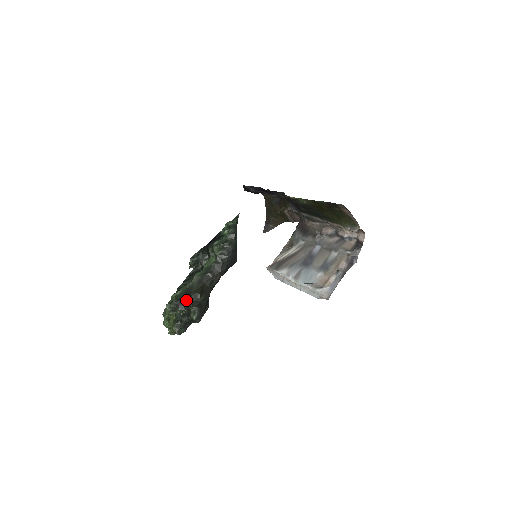
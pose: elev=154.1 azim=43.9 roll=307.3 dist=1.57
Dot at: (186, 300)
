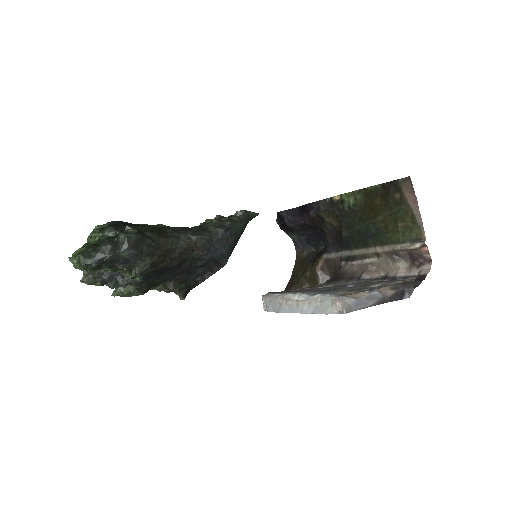
Dot at: occluded
